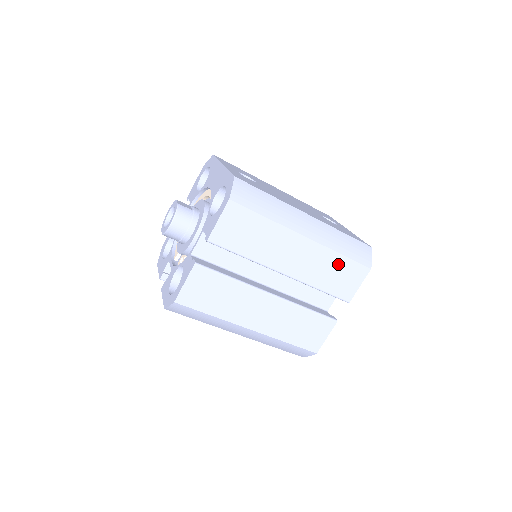
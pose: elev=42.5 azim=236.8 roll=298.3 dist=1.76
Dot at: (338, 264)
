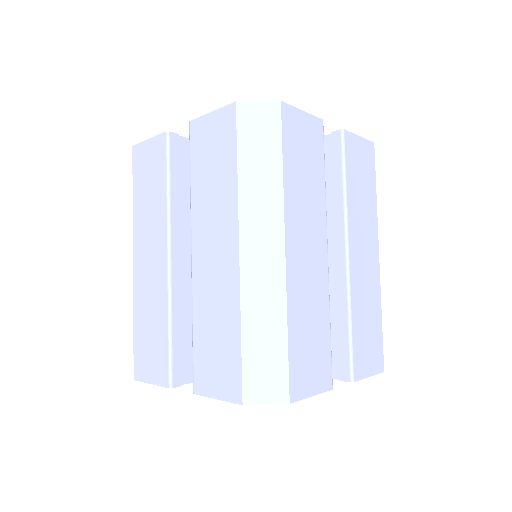
Dot at: (375, 321)
